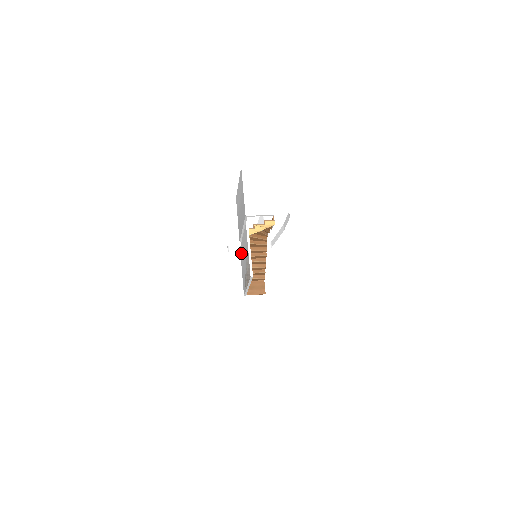
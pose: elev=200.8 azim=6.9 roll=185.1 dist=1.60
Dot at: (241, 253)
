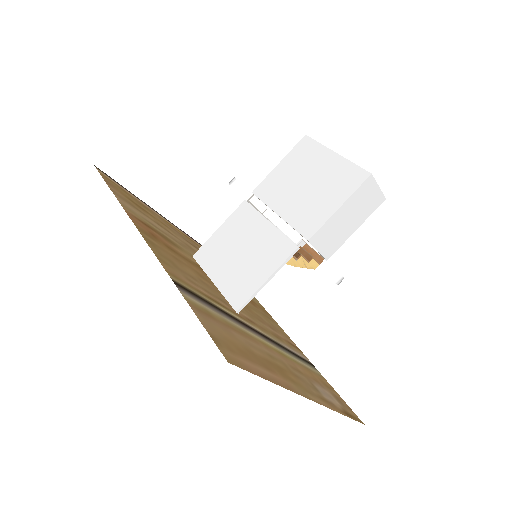
Dot at: (242, 215)
